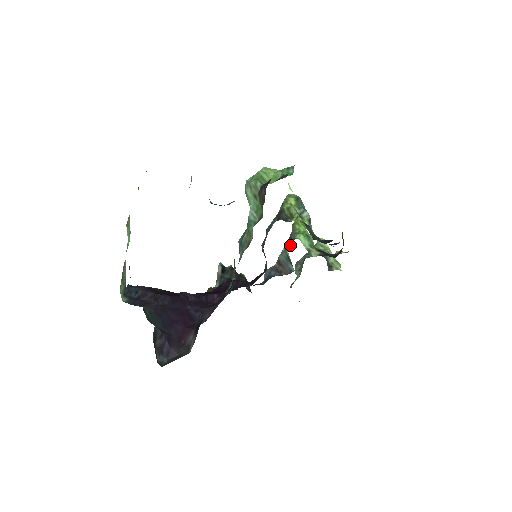
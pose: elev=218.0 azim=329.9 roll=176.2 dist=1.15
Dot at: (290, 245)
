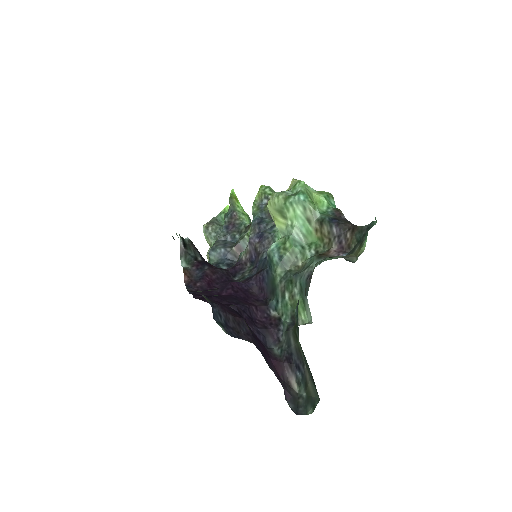
Dot at: (238, 226)
